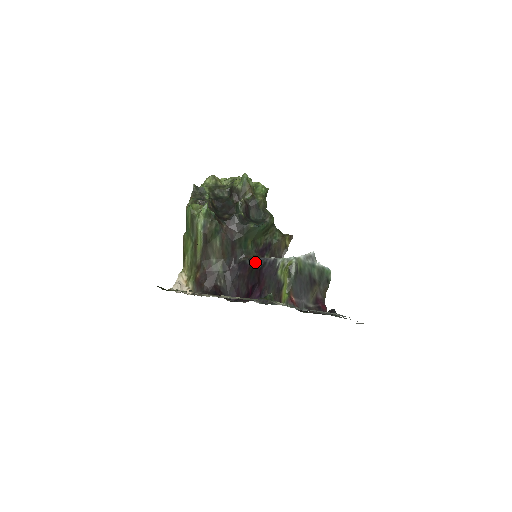
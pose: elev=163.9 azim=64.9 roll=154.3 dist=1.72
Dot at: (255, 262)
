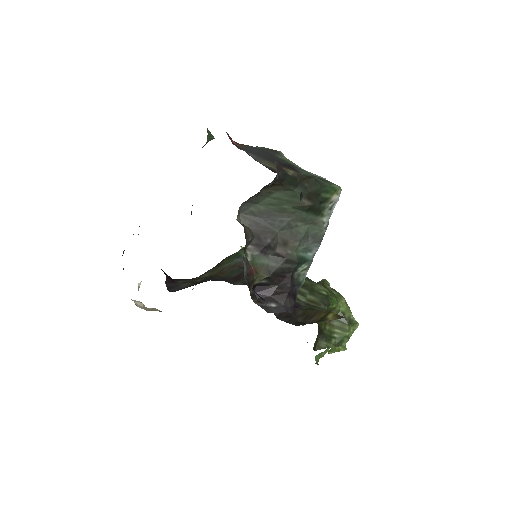
Dot at: occluded
